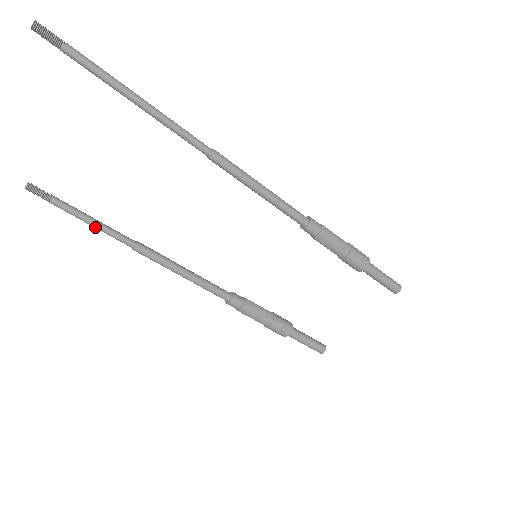
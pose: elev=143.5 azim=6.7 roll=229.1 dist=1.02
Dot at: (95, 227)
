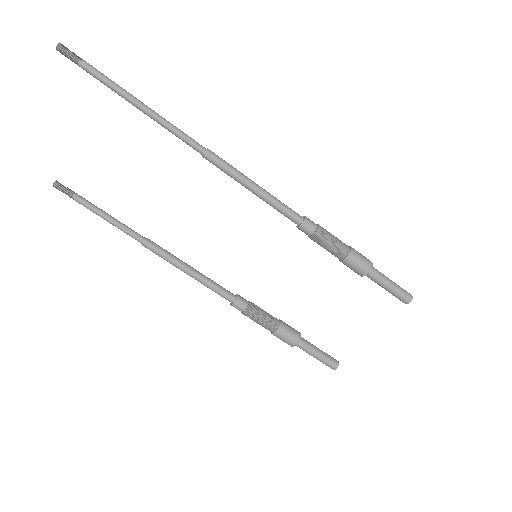
Dot at: (109, 222)
